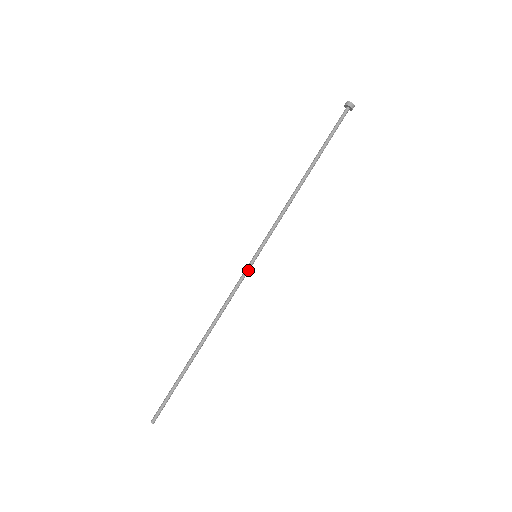
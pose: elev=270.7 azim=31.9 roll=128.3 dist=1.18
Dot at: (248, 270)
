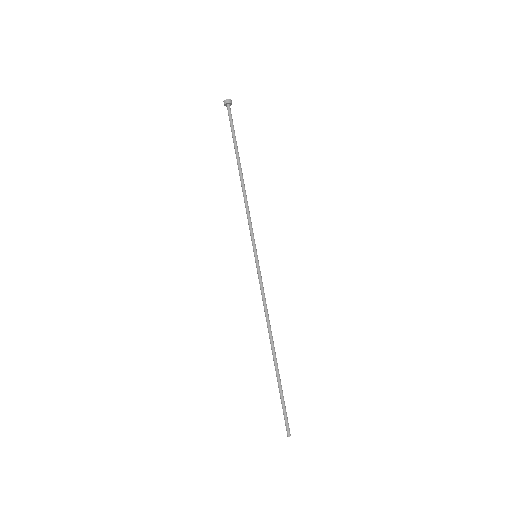
Dot at: (259, 270)
